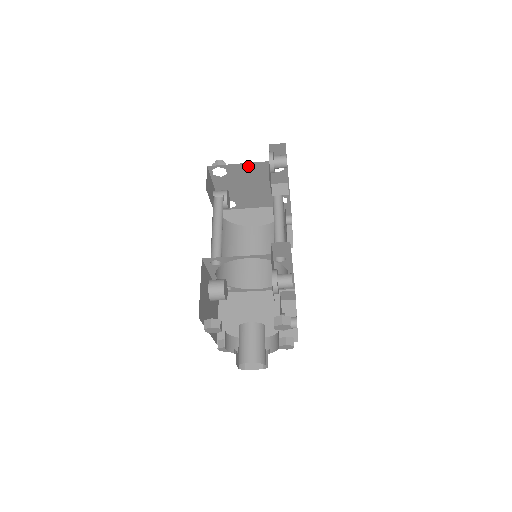
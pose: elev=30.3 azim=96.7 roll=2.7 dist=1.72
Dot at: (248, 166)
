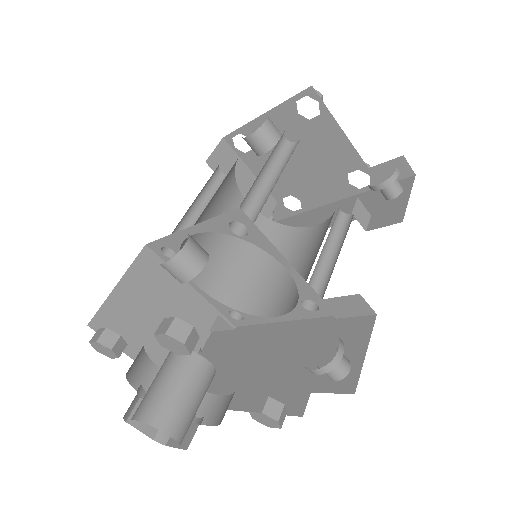
Dot at: (342, 143)
